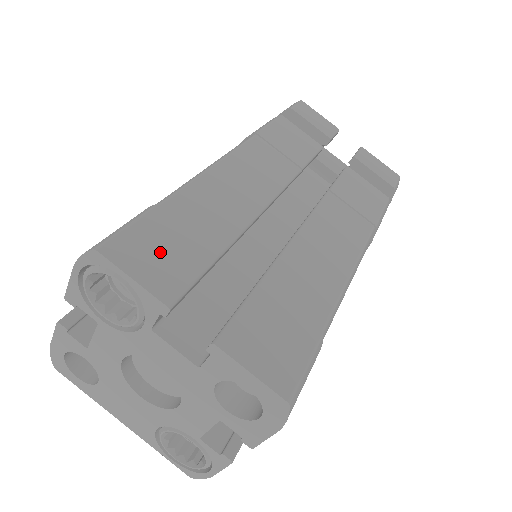
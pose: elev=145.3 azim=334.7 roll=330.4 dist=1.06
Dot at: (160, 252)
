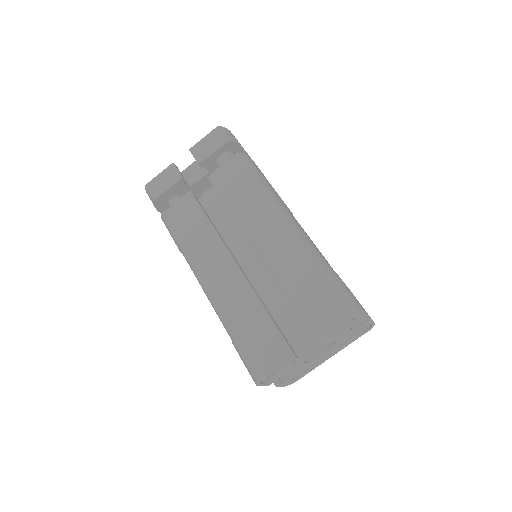
Dot at: (262, 348)
